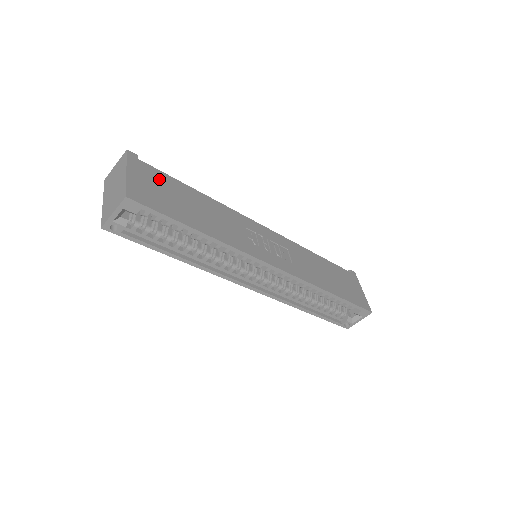
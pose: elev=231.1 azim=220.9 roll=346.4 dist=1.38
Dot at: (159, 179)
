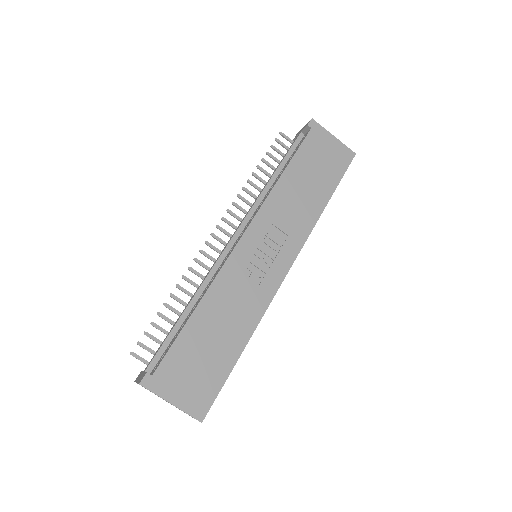
Dot at: (179, 363)
